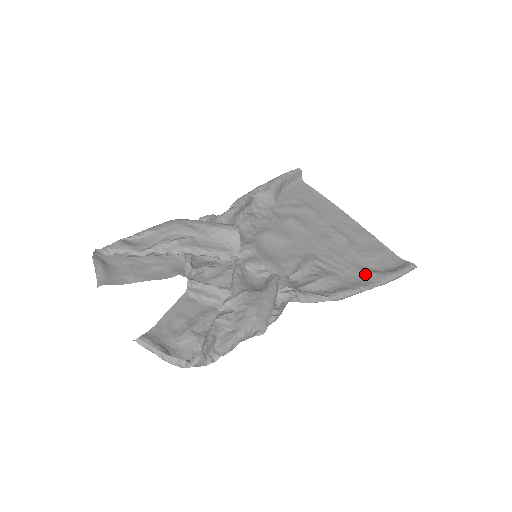
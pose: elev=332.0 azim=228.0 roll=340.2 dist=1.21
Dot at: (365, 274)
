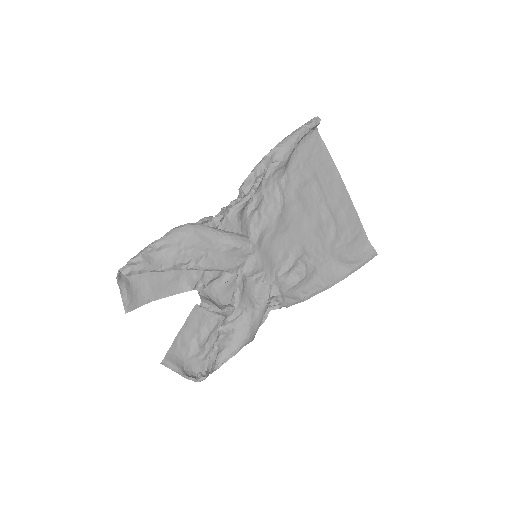
Dot at: (336, 266)
